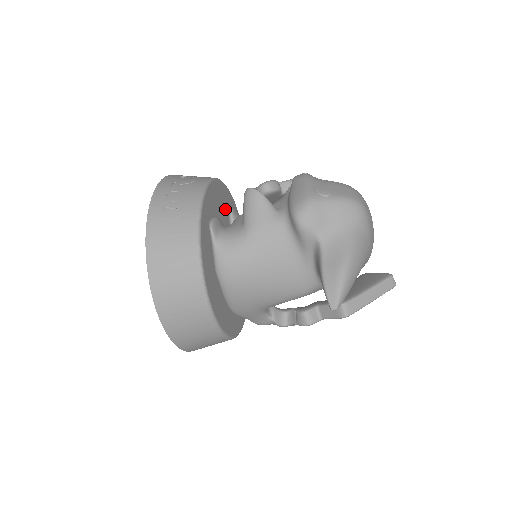
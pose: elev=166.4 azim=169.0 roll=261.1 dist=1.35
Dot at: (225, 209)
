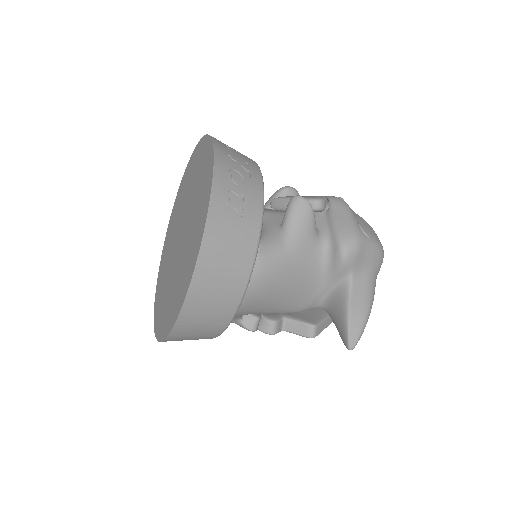
Dot at: occluded
